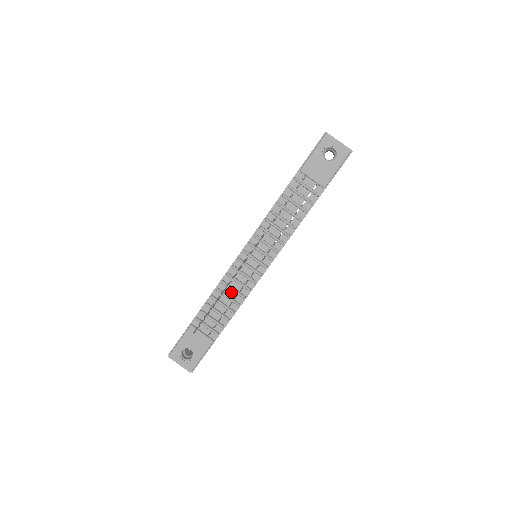
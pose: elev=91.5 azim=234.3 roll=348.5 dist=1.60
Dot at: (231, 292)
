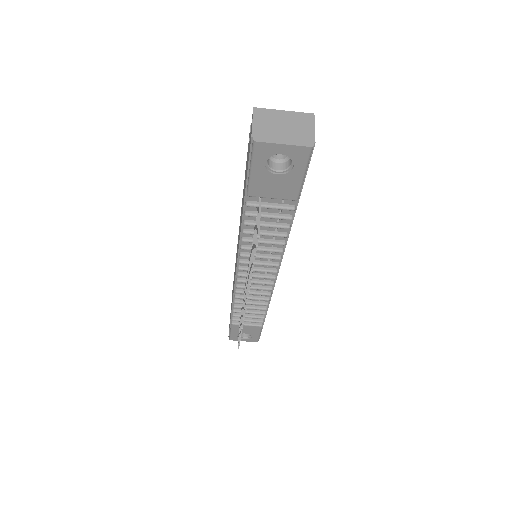
Dot at: (251, 298)
